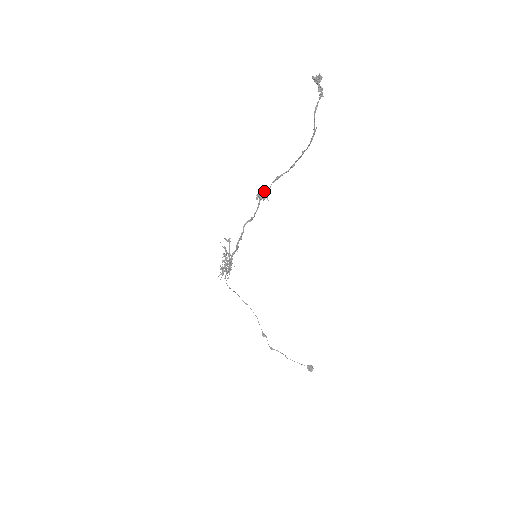
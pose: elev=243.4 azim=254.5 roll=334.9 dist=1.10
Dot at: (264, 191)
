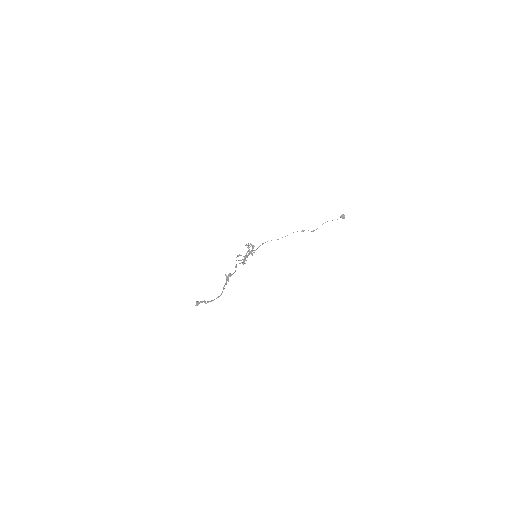
Dot at: (228, 279)
